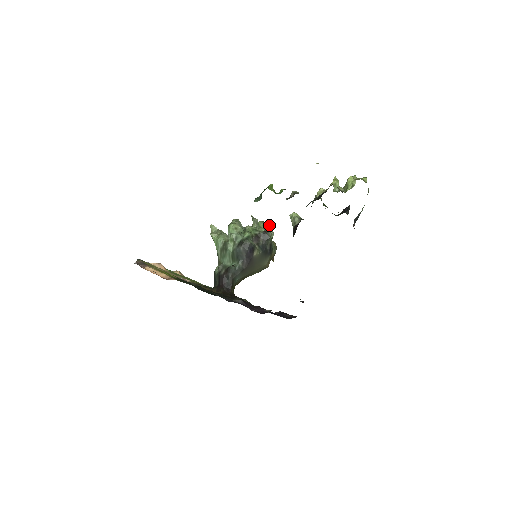
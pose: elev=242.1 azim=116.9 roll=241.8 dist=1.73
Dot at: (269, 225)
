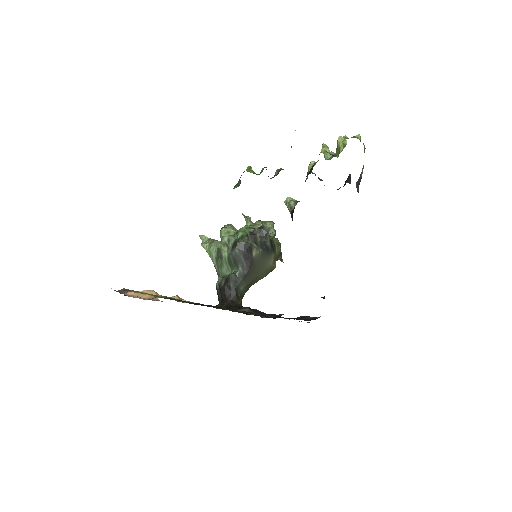
Dot at: (268, 223)
